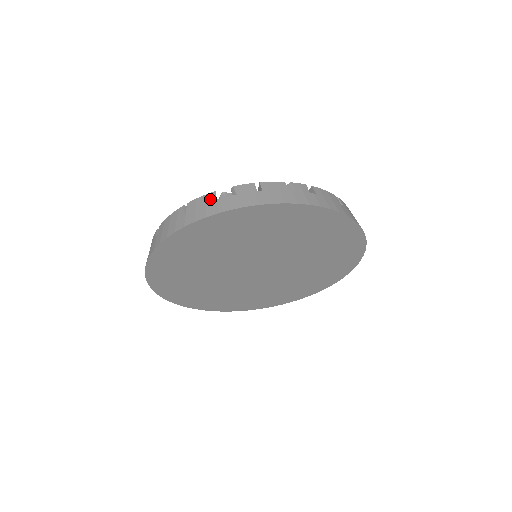
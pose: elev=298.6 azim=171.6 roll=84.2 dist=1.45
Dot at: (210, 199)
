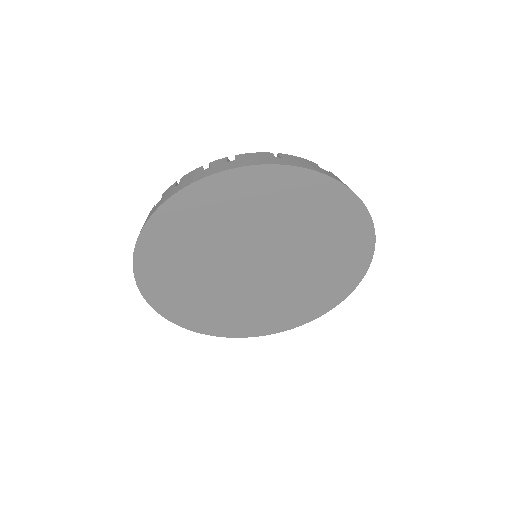
Dot at: occluded
